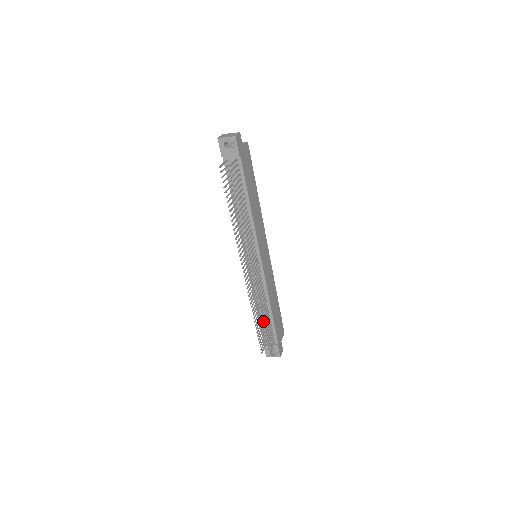
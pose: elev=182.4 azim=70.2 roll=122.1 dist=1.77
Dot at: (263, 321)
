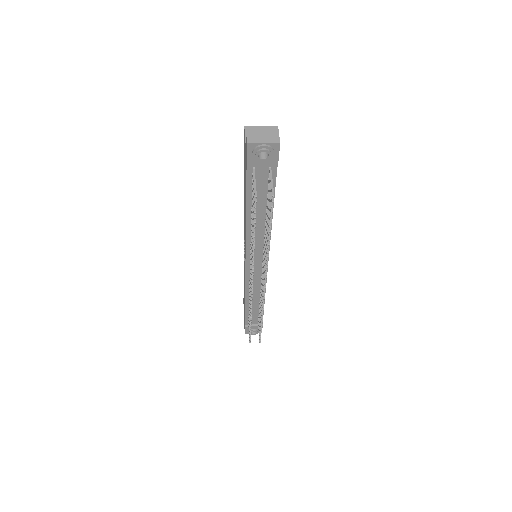
Dot at: (261, 322)
